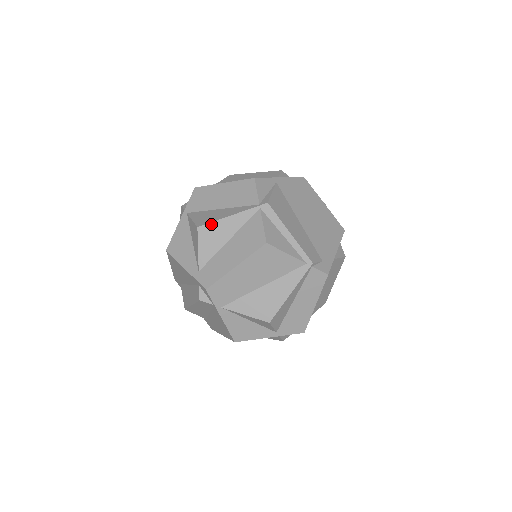
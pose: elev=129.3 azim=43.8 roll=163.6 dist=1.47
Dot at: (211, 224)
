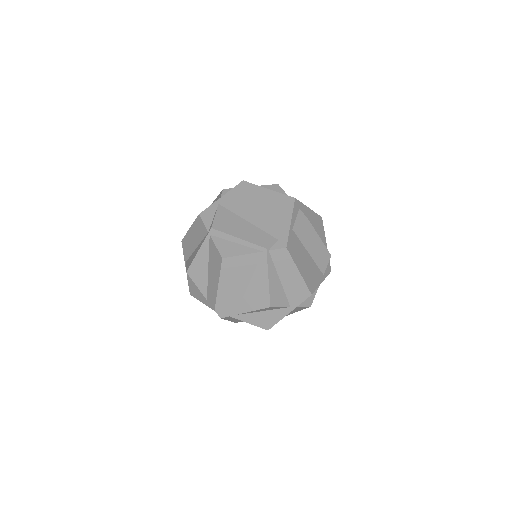
Dot at: (192, 265)
